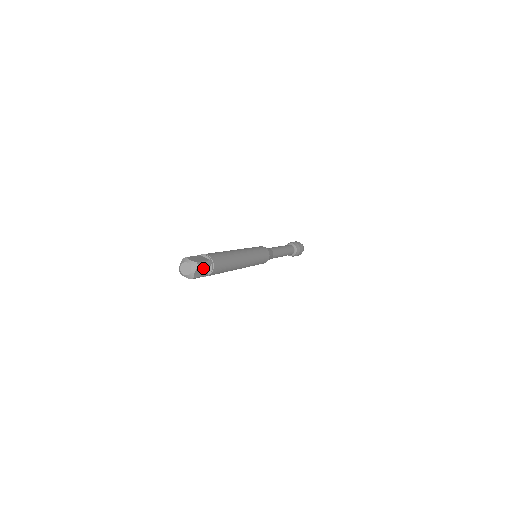
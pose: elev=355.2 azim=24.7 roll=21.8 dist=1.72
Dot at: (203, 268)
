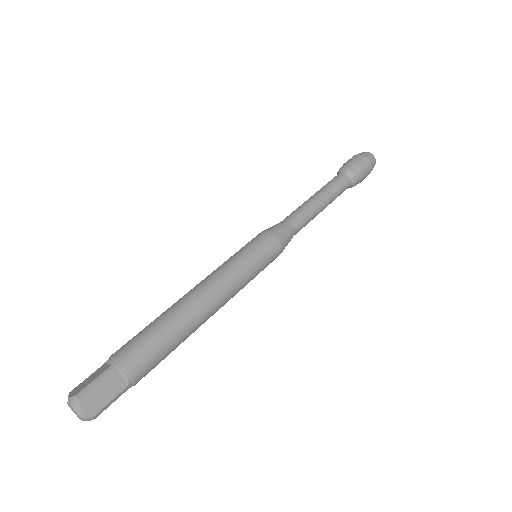
Dot at: (109, 402)
